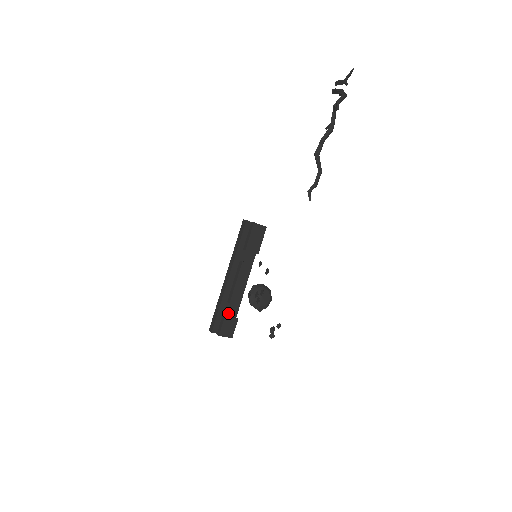
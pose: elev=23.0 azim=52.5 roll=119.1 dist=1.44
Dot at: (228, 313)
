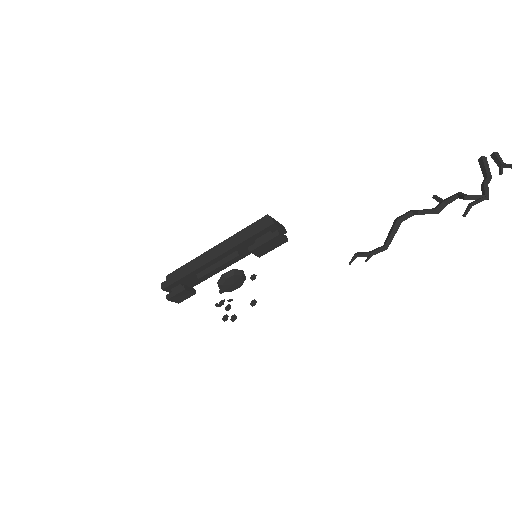
Dot at: (190, 281)
